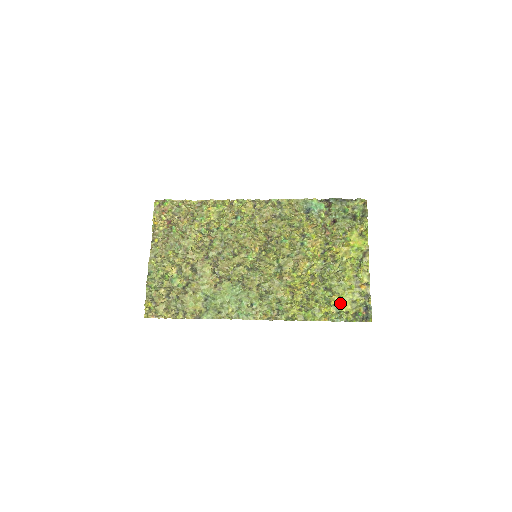
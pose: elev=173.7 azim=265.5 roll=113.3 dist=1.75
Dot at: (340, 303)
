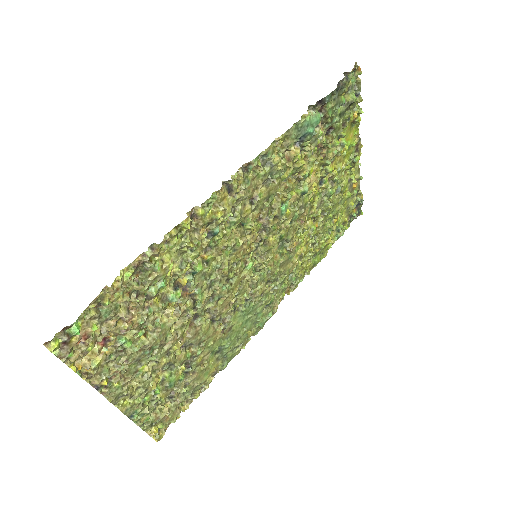
Dot at: (339, 220)
